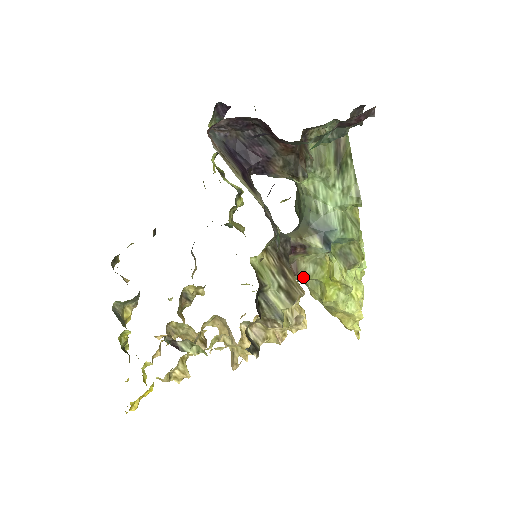
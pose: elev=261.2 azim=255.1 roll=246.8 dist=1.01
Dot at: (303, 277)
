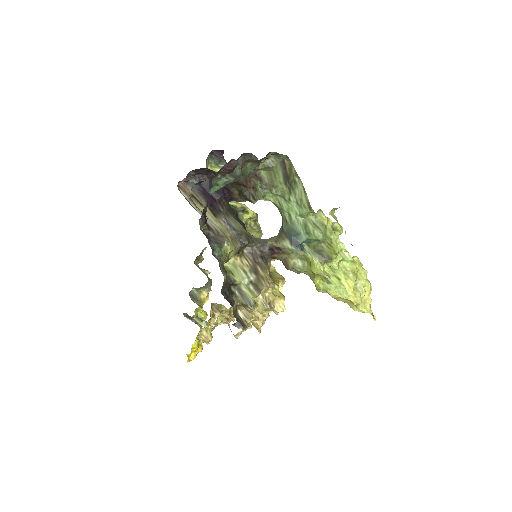
Dot at: (296, 270)
